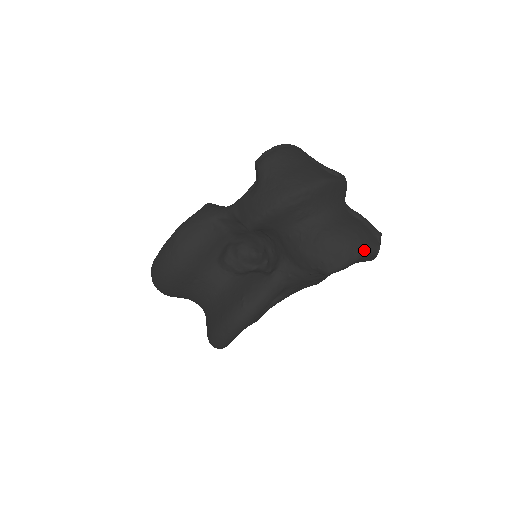
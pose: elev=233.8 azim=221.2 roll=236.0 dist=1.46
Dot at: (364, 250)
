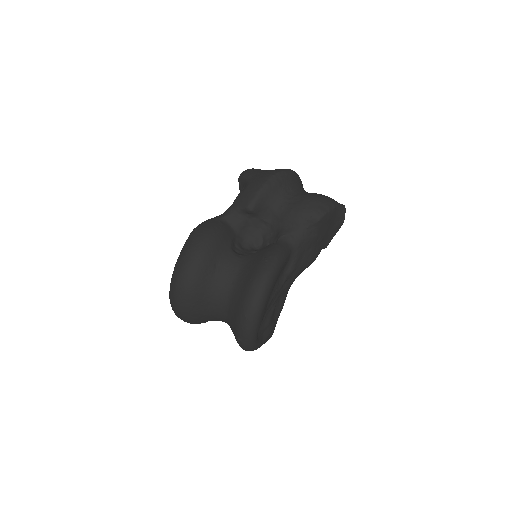
Dot at: (336, 203)
